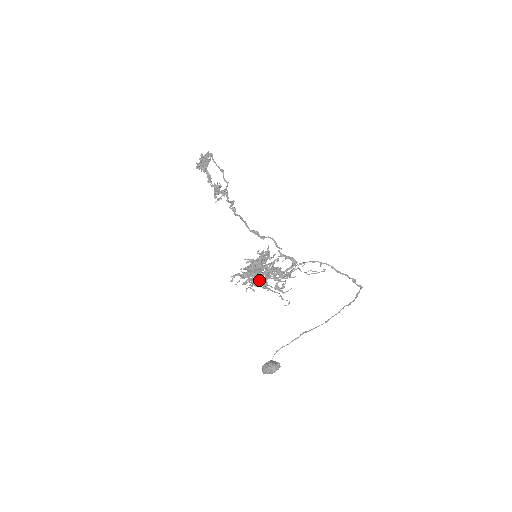
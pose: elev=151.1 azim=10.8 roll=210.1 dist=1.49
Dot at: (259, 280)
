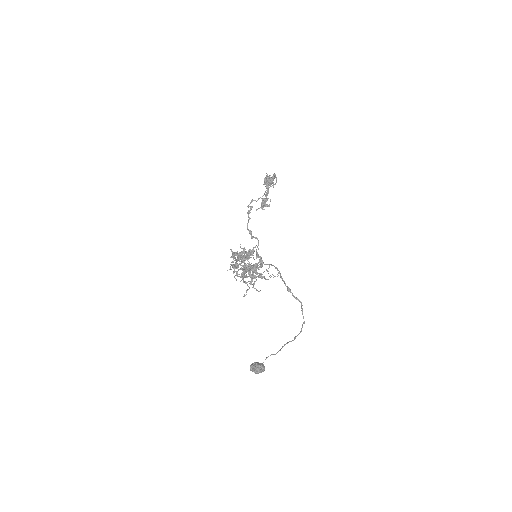
Dot at: occluded
